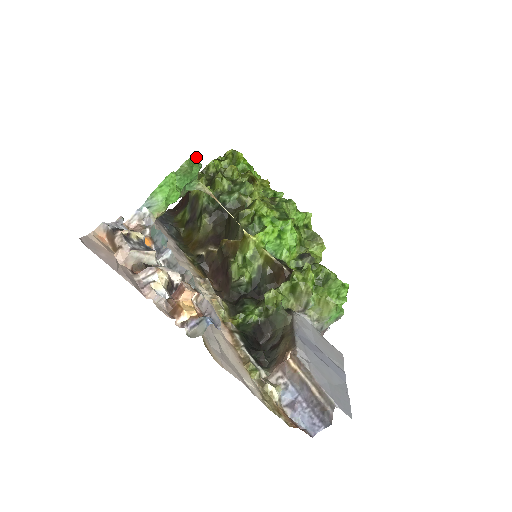
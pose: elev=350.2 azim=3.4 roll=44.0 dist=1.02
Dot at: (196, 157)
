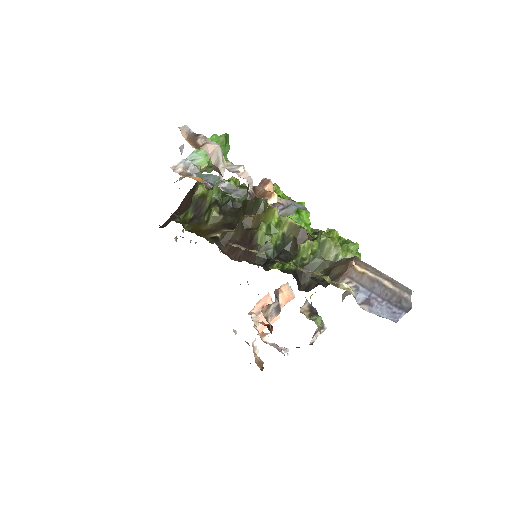
Dot at: (228, 137)
